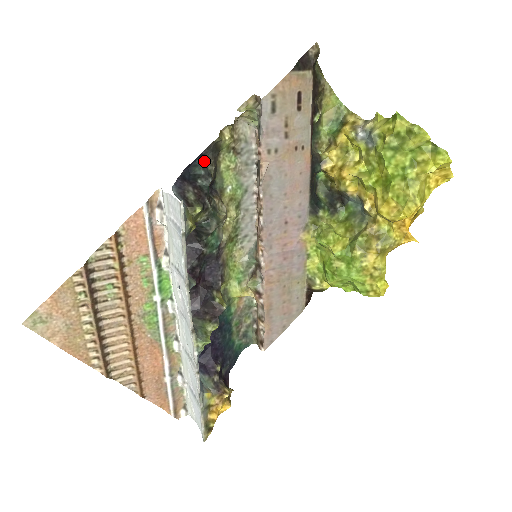
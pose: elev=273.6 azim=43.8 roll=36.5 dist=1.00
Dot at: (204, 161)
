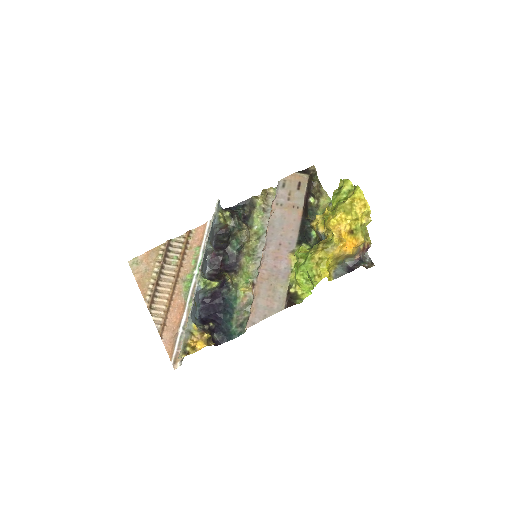
Dot at: (244, 206)
